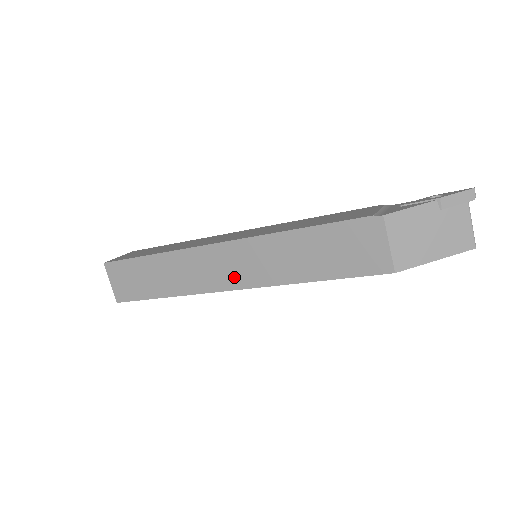
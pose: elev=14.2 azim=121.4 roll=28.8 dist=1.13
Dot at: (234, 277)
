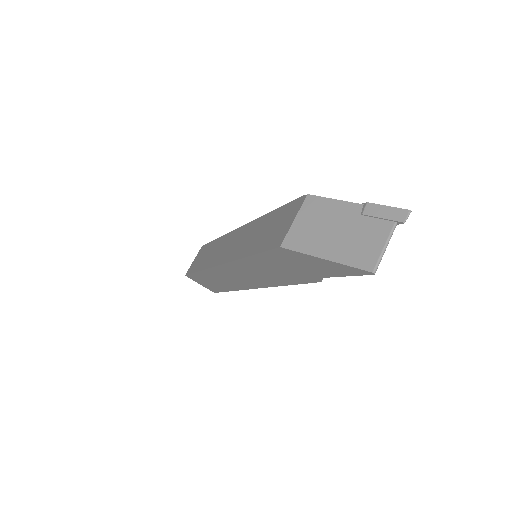
Dot at: (226, 254)
